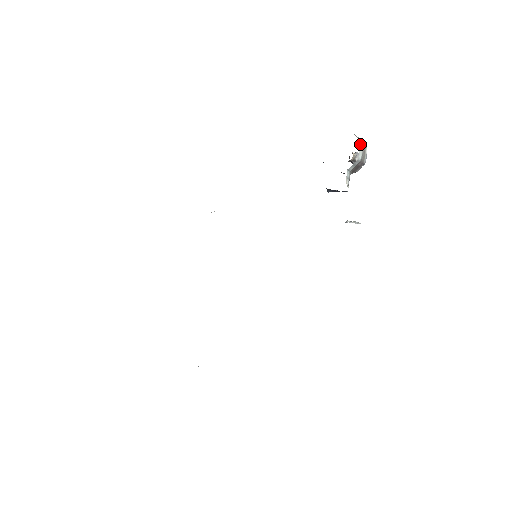
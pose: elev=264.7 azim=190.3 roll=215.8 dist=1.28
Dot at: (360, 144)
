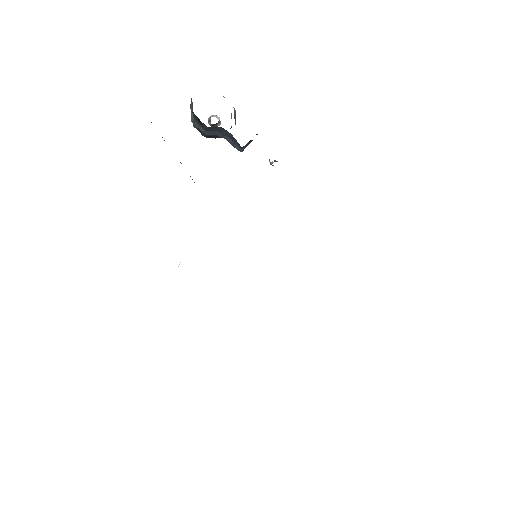
Dot at: occluded
